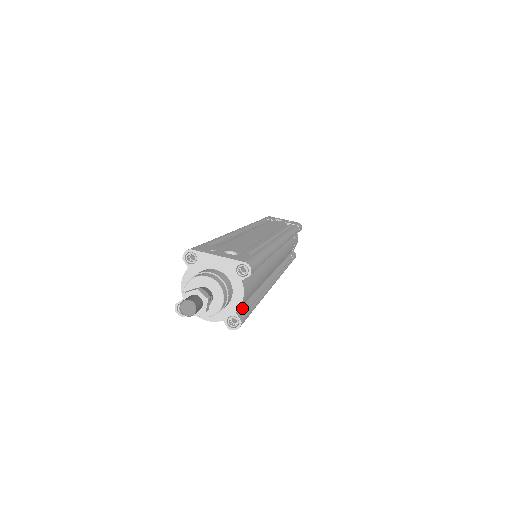
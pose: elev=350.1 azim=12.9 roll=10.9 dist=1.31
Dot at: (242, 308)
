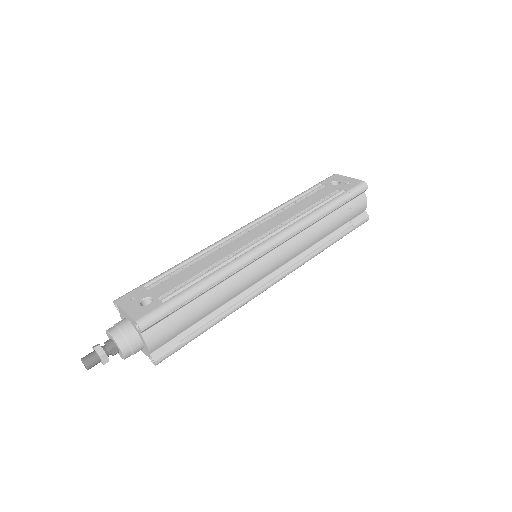
Dot at: (166, 345)
